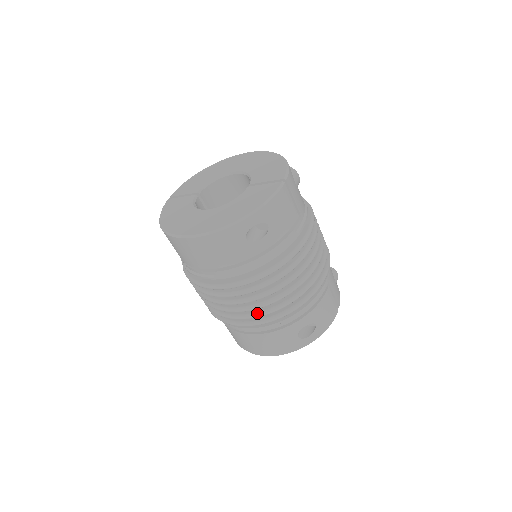
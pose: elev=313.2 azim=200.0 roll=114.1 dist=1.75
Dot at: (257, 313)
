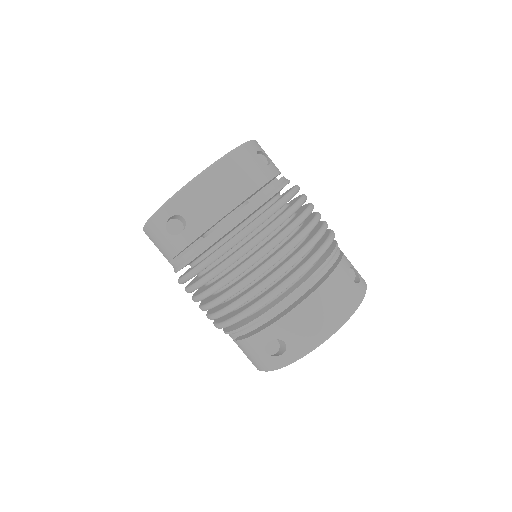
Dot at: (306, 244)
